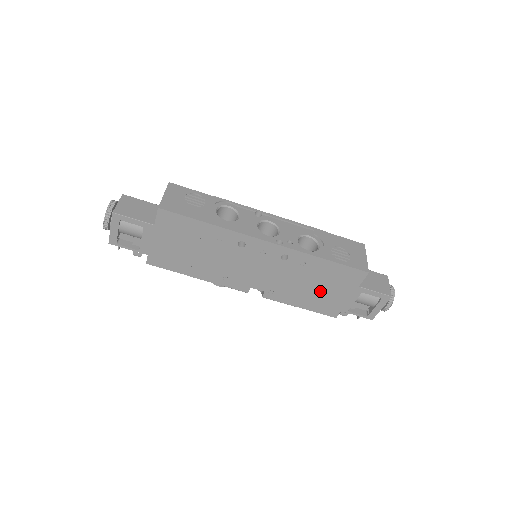
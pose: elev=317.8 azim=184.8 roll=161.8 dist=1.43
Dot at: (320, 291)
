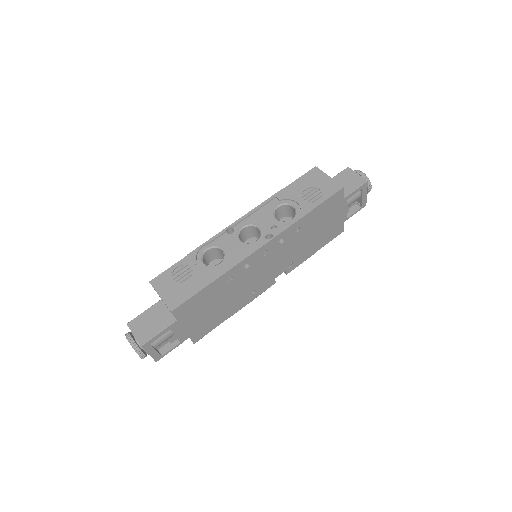
Dot at: (321, 231)
